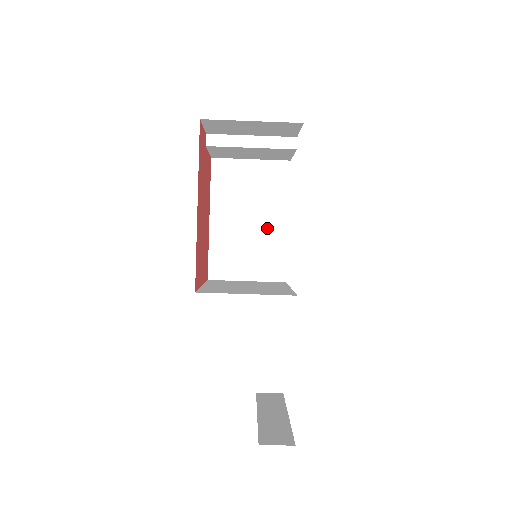
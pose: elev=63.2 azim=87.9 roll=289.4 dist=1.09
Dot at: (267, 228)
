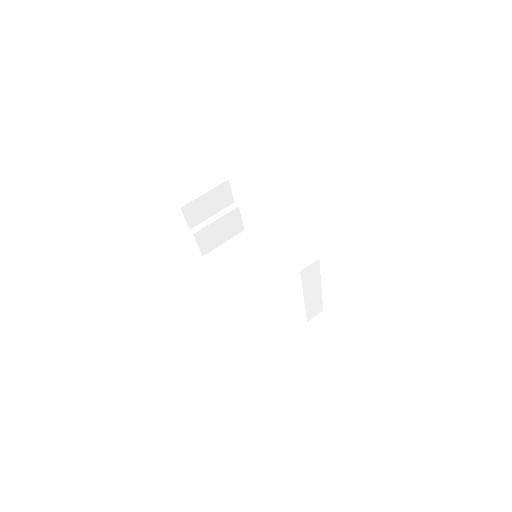
Dot at: (258, 264)
